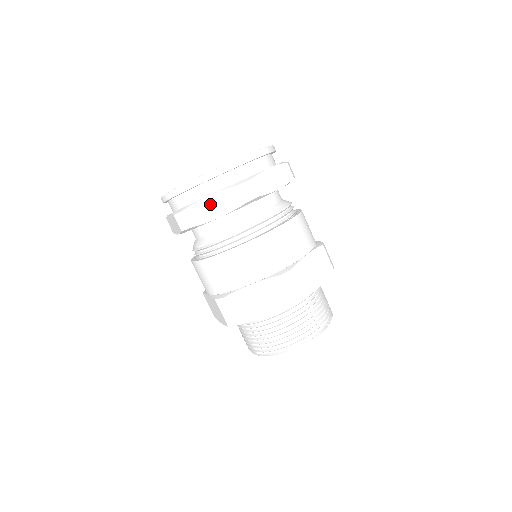
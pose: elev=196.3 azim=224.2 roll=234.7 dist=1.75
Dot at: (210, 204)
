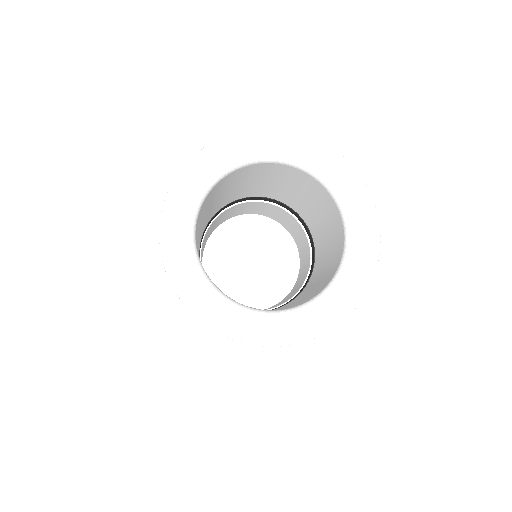
Dot at: occluded
